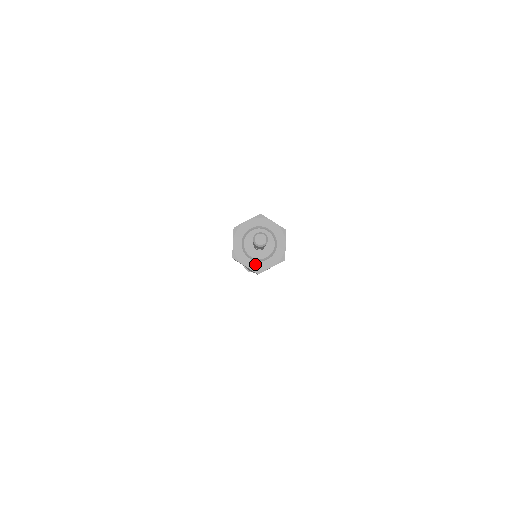
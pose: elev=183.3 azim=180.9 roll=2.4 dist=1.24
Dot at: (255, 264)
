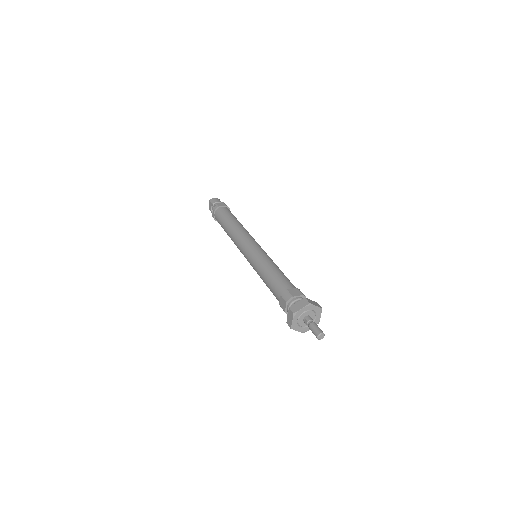
Dot at: (303, 329)
